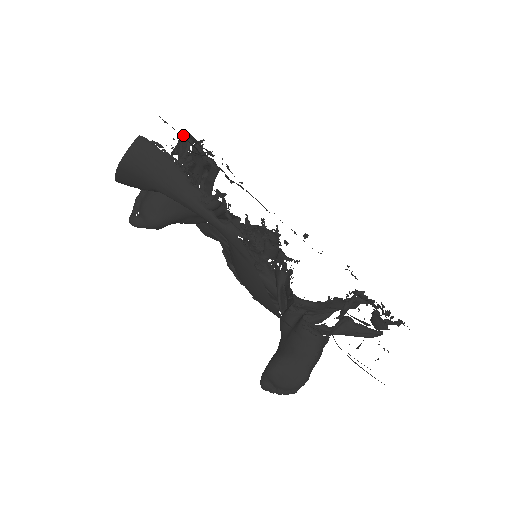
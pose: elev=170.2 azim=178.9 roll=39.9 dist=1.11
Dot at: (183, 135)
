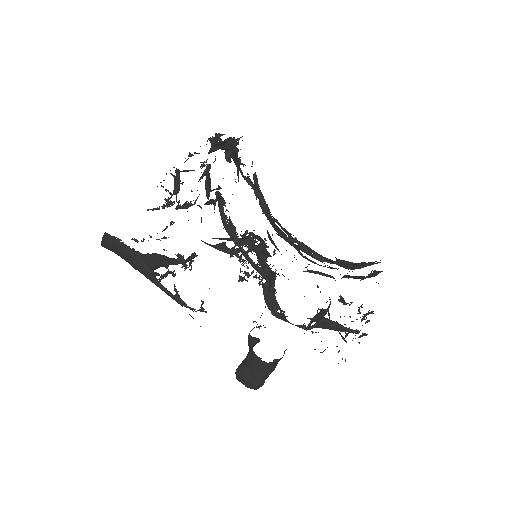
Dot at: (170, 173)
